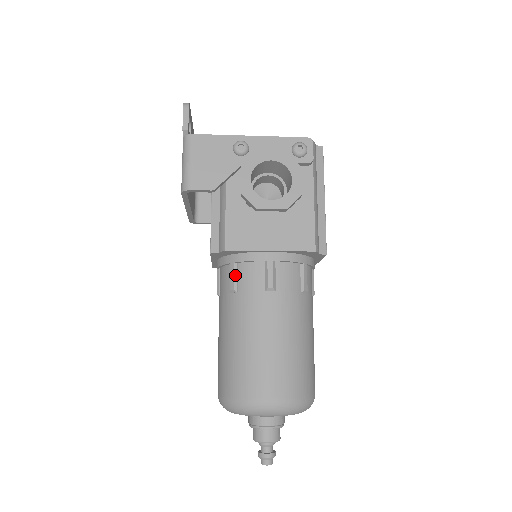
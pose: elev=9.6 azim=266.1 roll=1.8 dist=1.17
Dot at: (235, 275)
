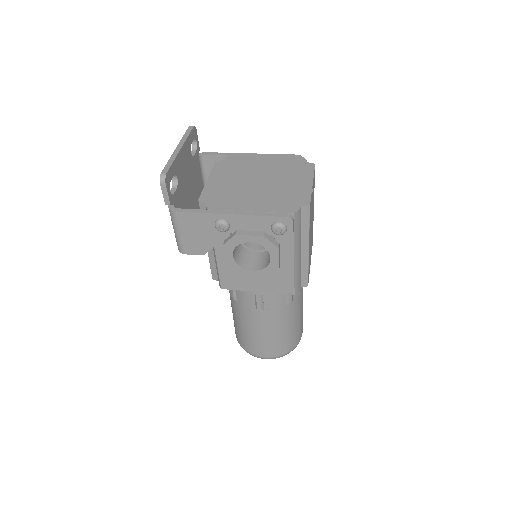
Dot at: (234, 292)
